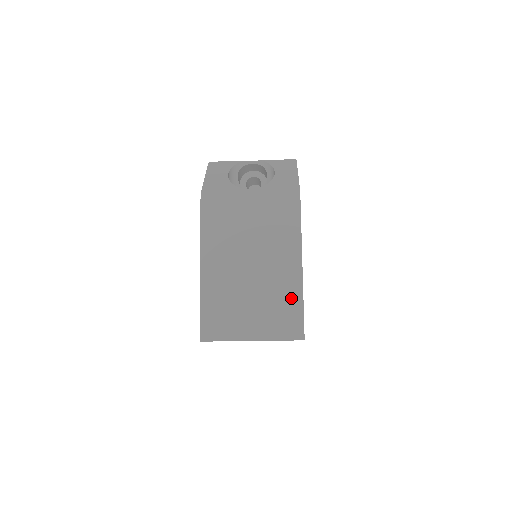
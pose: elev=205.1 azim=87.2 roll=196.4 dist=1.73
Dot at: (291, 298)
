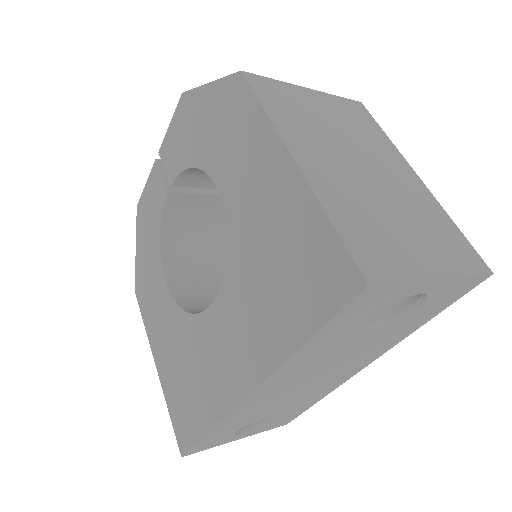
Dot at: (438, 217)
